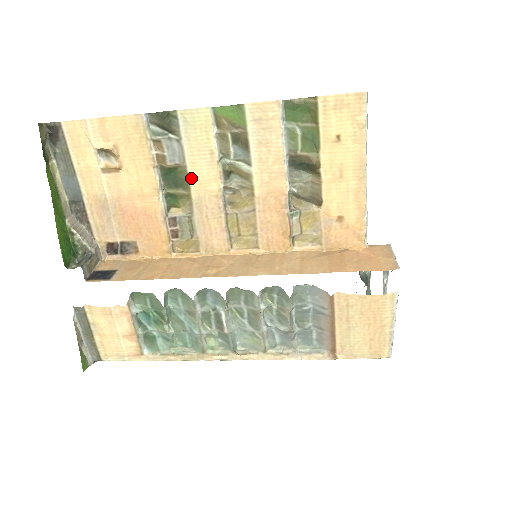
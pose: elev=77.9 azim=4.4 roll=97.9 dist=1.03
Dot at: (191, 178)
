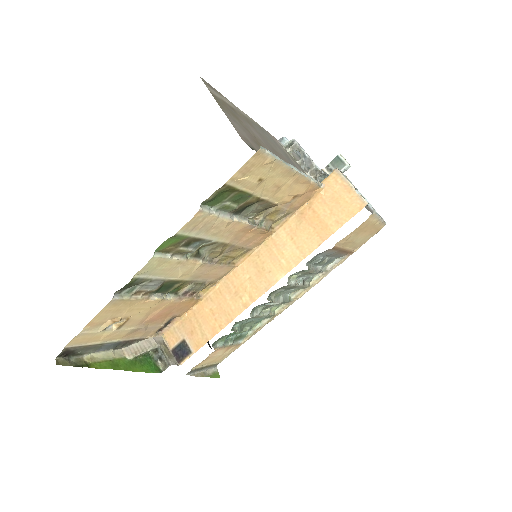
Dot at: (177, 278)
